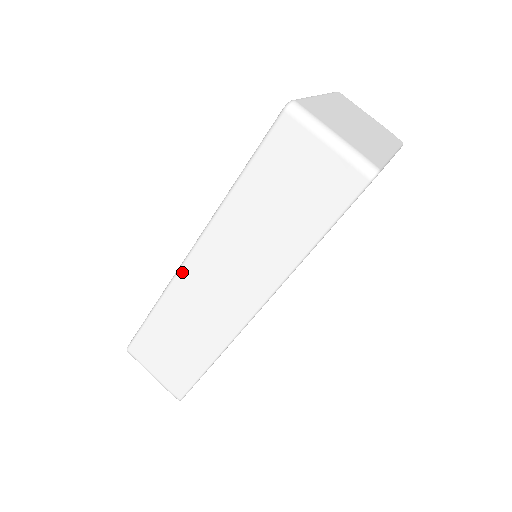
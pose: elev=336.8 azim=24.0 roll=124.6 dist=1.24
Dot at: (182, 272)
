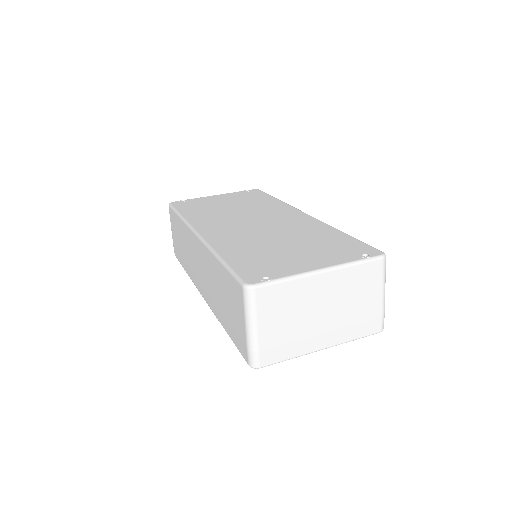
Dot at: (191, 232)
